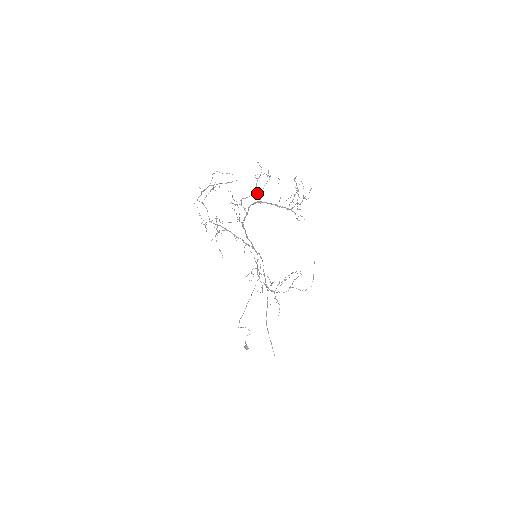
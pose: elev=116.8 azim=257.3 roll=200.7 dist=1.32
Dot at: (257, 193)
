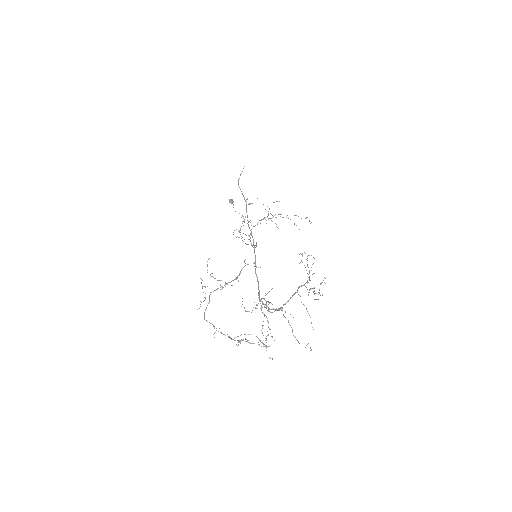
Dot at: occluded
